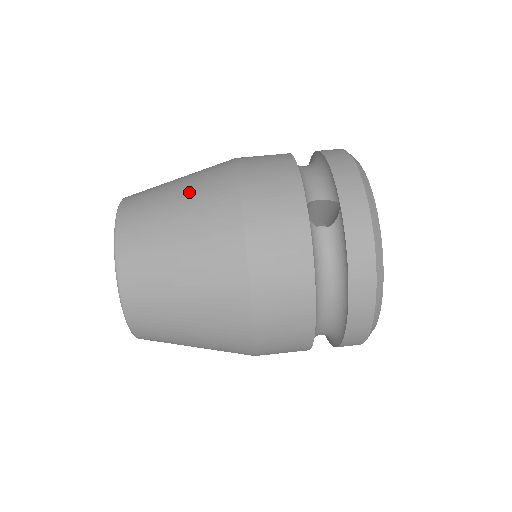
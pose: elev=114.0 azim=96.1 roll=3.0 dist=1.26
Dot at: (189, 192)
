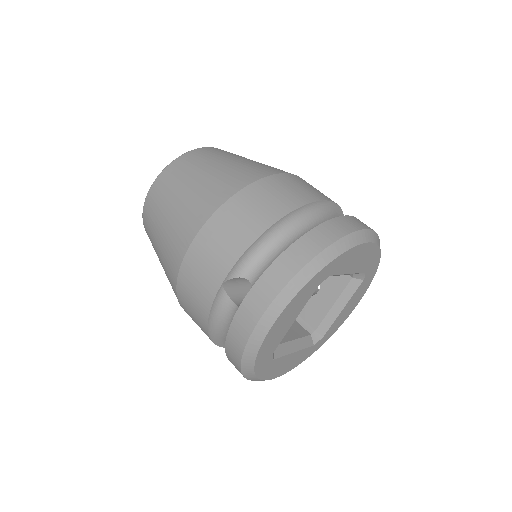
Dot at: (189, 196)
